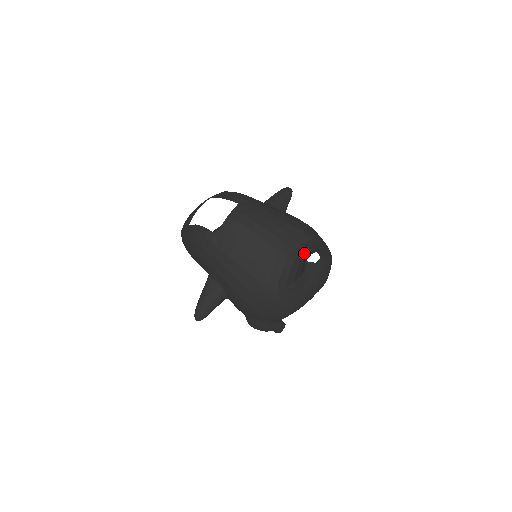
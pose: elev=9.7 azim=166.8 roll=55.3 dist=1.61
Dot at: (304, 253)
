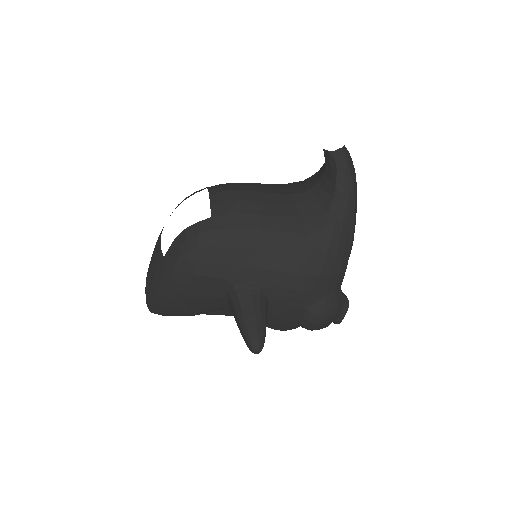
Dot at: (313, 180)
